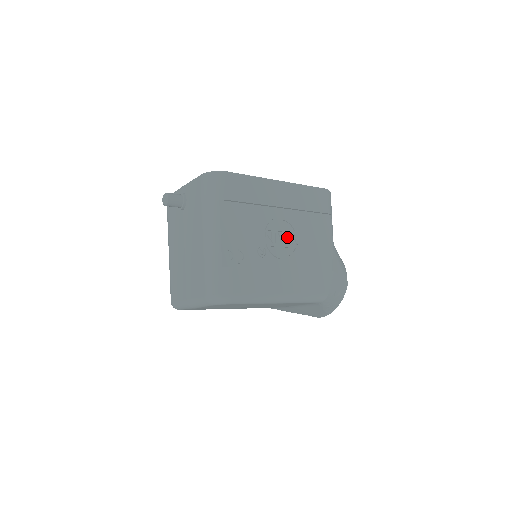
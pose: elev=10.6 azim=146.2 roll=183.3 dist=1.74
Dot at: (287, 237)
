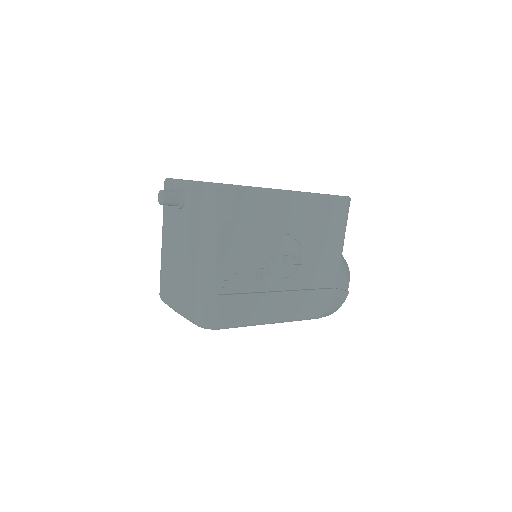
Dot at: (292, 255)
